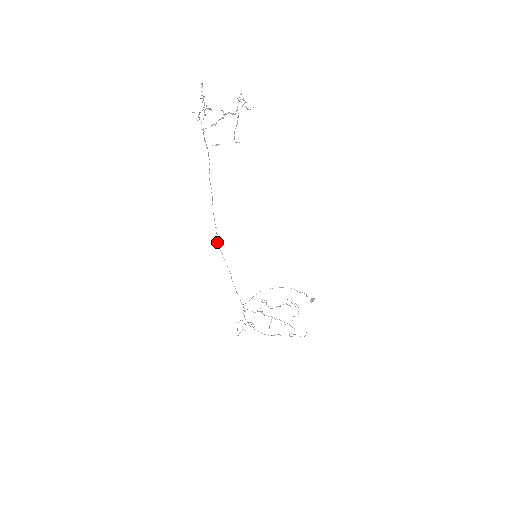
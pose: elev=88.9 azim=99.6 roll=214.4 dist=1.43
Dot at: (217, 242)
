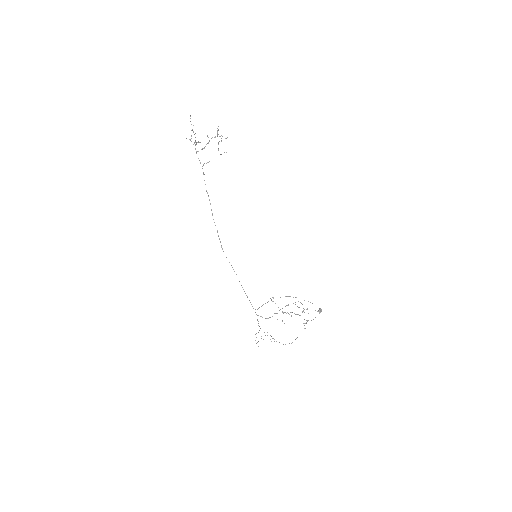
Dot at: (221, 247)
